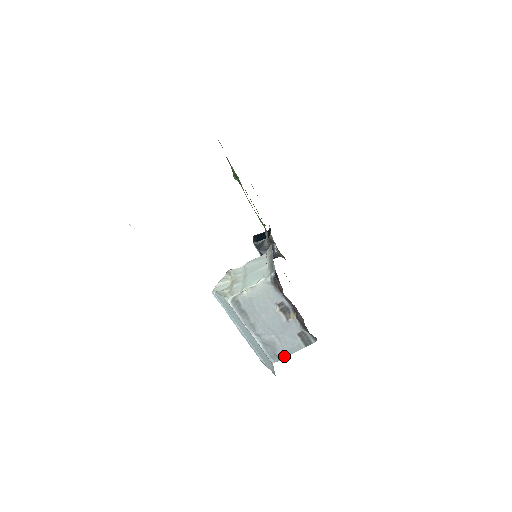
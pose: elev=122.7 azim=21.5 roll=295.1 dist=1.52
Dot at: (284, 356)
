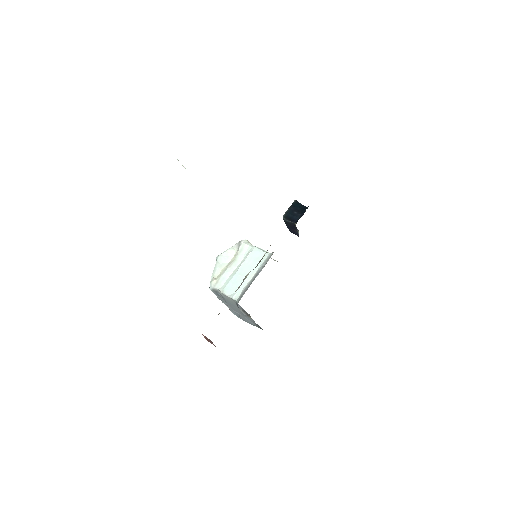
Dot at: occluded
